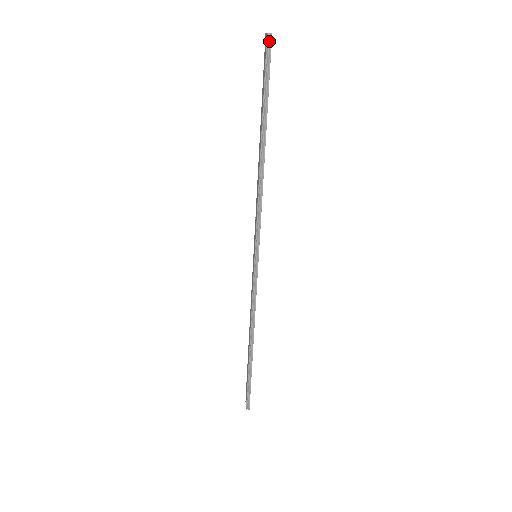
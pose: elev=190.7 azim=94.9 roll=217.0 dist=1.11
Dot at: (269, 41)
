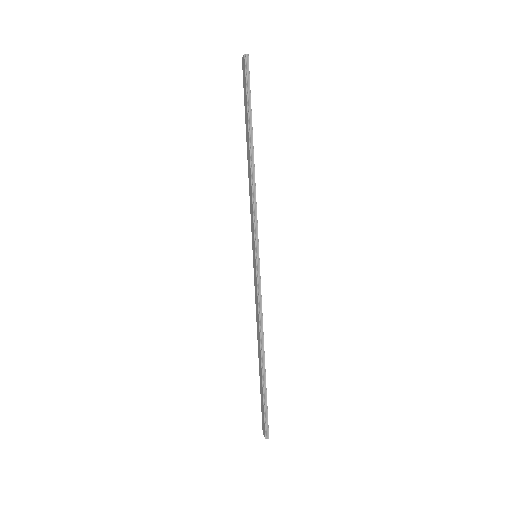
Dot at: (247, 60)
